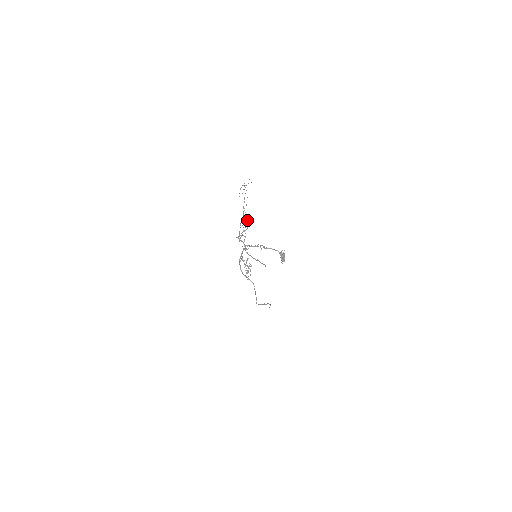
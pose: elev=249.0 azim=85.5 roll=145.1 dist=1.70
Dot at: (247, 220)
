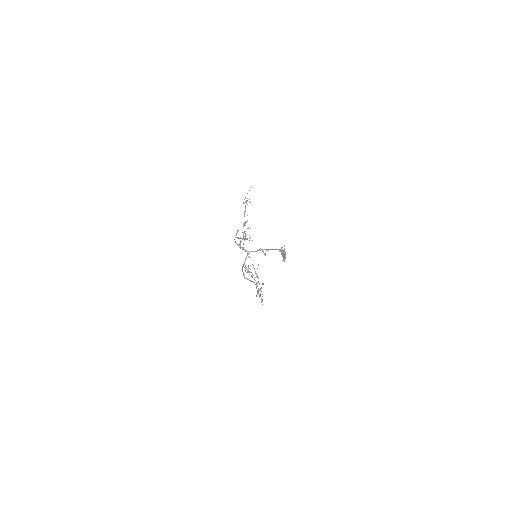
Dot at: (248, 227)
